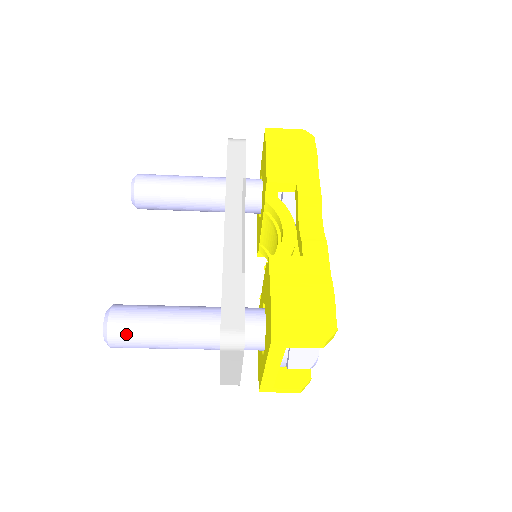
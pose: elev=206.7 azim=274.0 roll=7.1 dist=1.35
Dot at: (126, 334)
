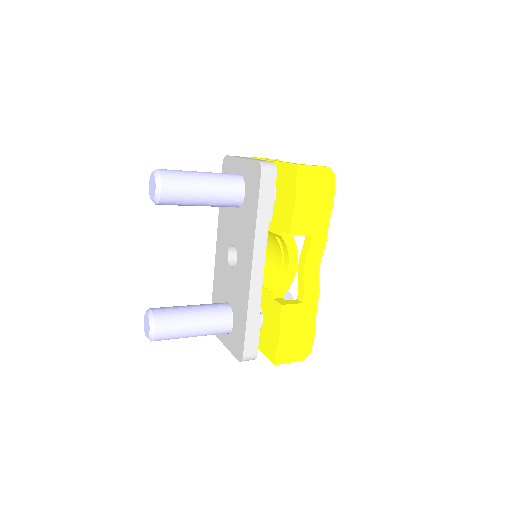
Dot at: (166, 339)
